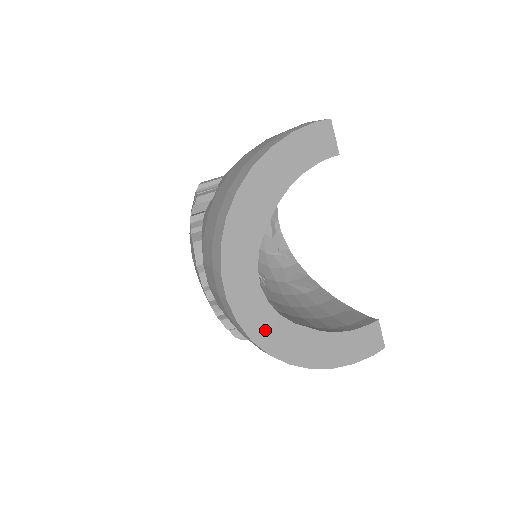
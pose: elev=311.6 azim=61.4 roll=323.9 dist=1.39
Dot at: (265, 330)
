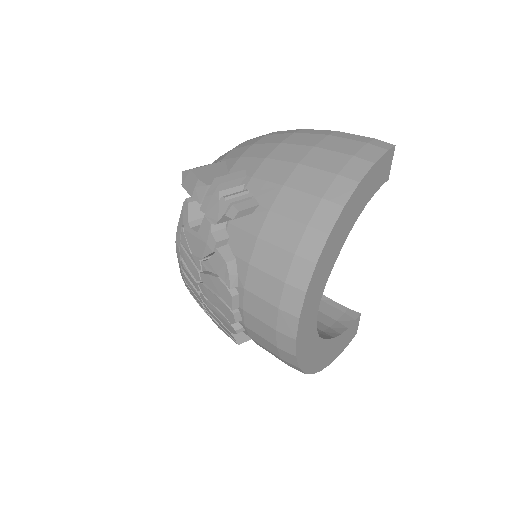
Dot at: (308, 354)
